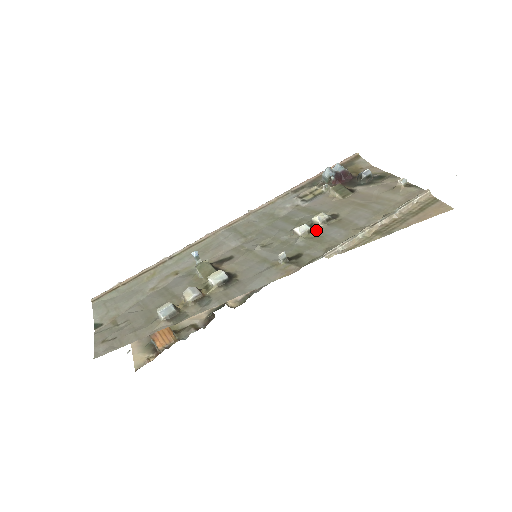
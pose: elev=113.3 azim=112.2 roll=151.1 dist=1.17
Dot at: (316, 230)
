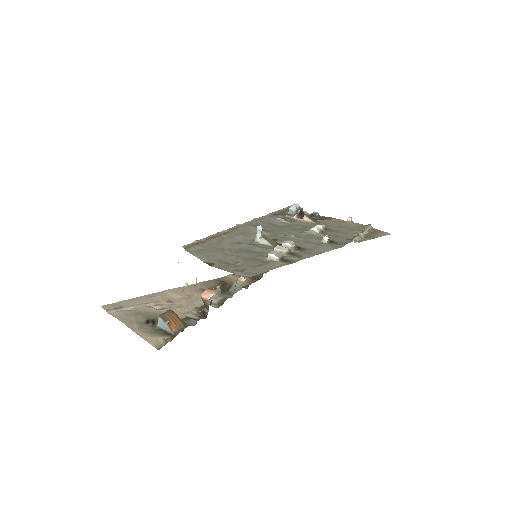
Dot at: (324, 232)
